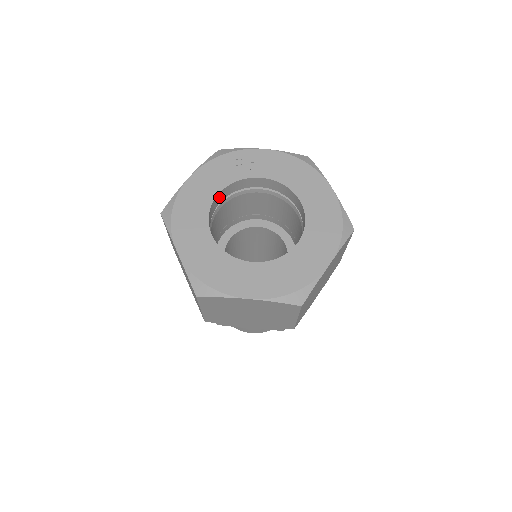
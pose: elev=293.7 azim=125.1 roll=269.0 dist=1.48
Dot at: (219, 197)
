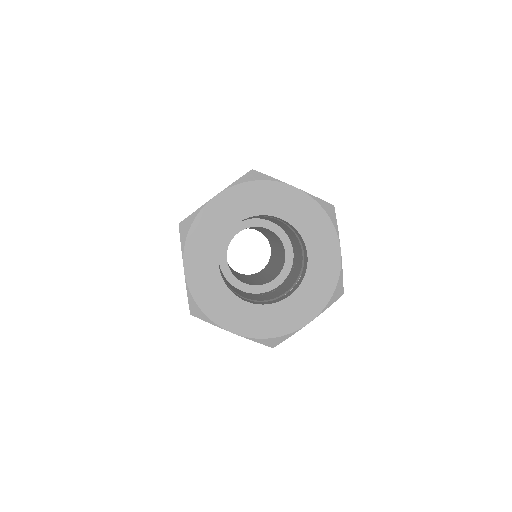
Dot at: occluded
